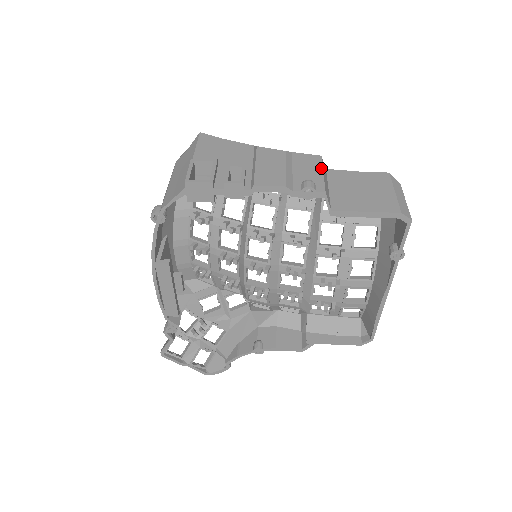
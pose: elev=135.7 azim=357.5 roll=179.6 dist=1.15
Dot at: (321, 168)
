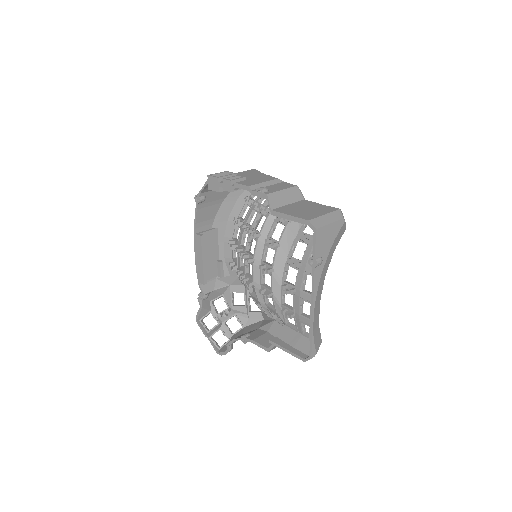
Dot at: (285, 188)
